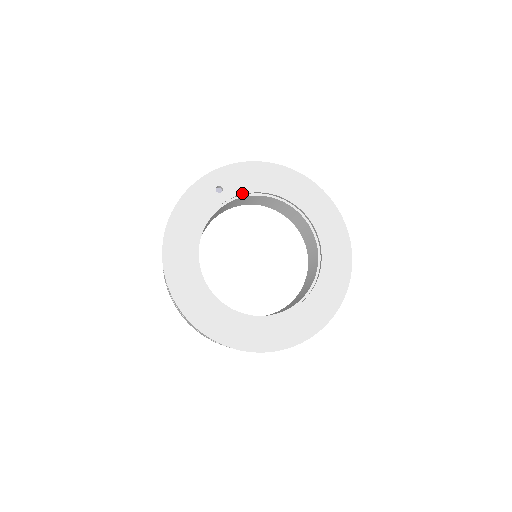
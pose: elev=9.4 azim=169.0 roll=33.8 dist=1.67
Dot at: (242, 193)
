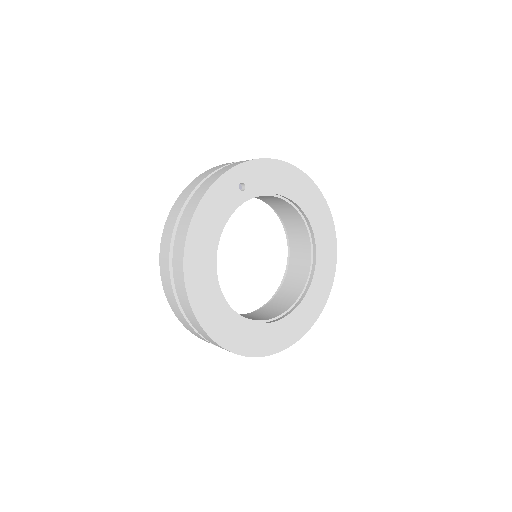
Dot at: (261, 193)
